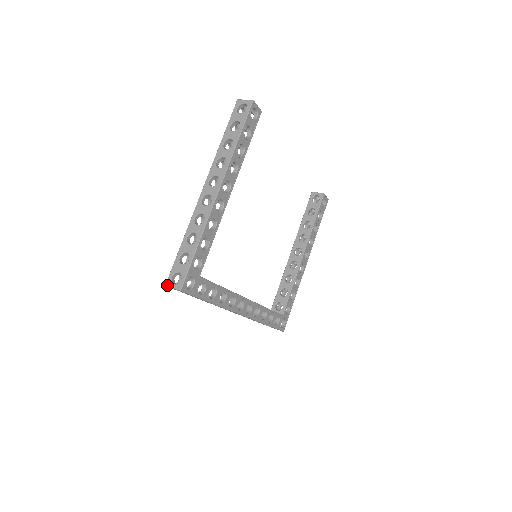
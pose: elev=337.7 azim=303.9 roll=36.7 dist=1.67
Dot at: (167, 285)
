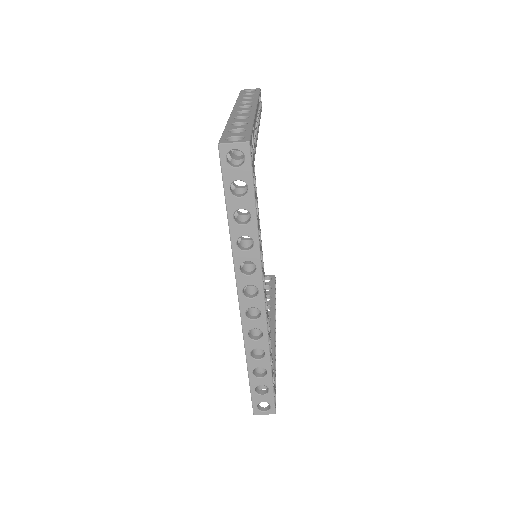
Dot at: (222, 142)
